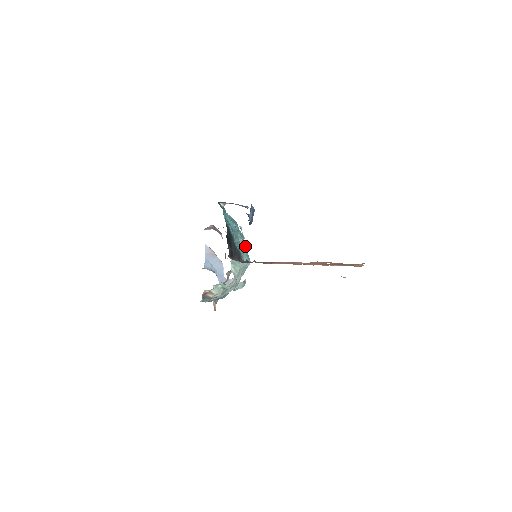
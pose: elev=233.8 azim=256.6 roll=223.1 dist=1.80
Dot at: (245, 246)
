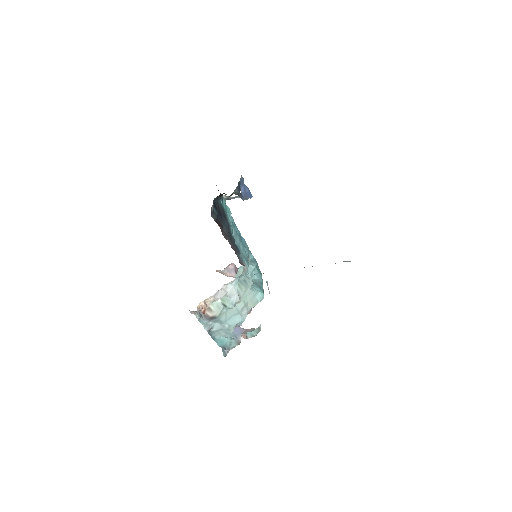
Dot at: (261, 281)
